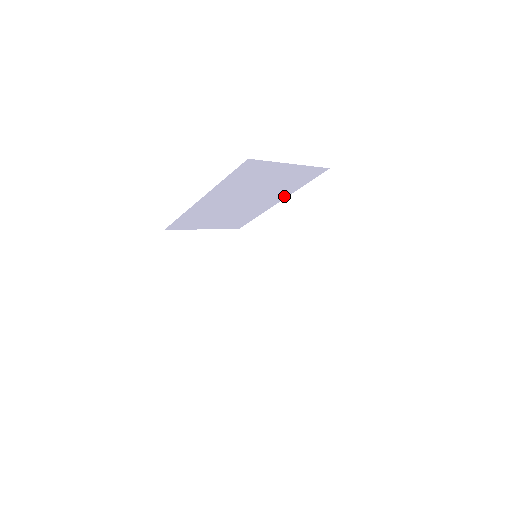
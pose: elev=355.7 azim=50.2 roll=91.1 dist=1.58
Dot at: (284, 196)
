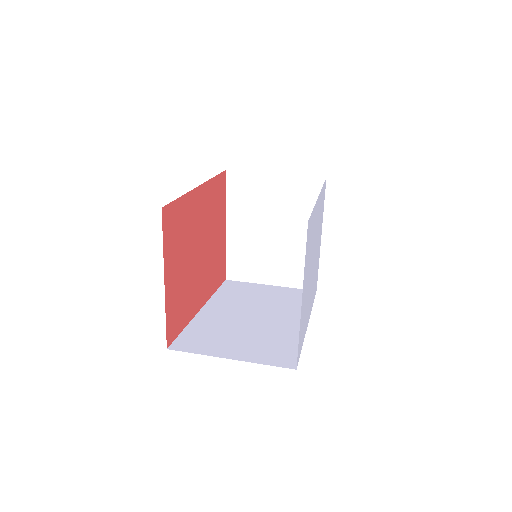
Dot at: occluded
